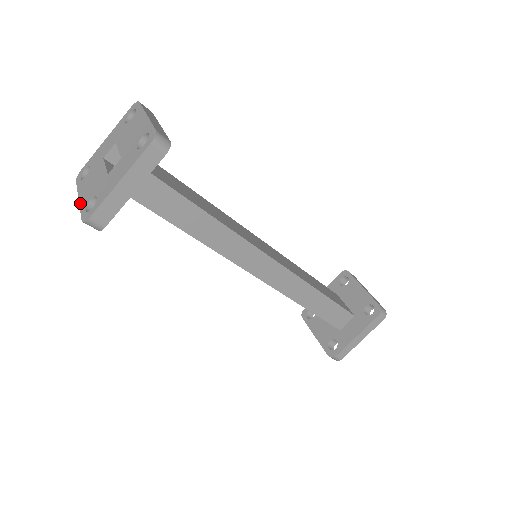
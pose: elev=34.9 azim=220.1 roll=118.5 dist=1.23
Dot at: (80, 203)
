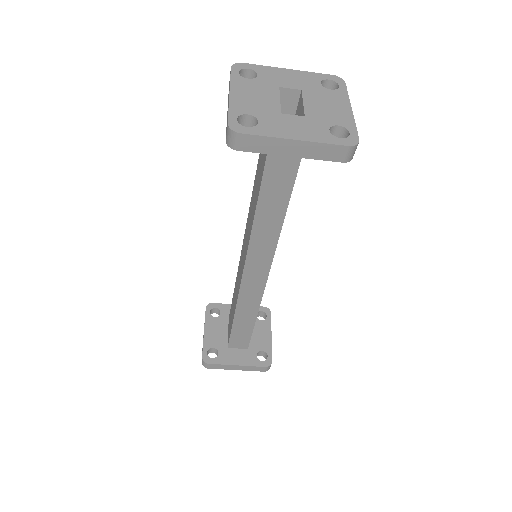
Dot at: (231, 101)
